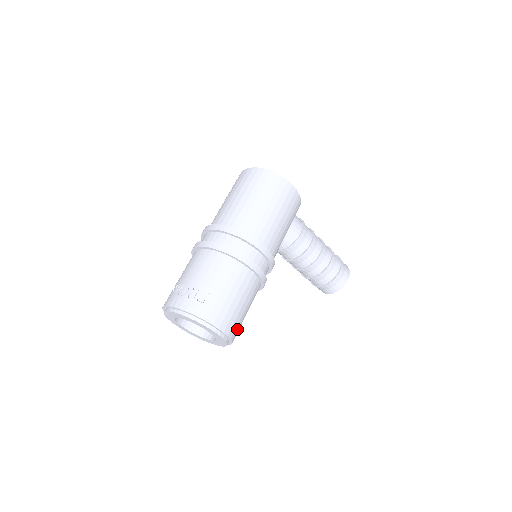
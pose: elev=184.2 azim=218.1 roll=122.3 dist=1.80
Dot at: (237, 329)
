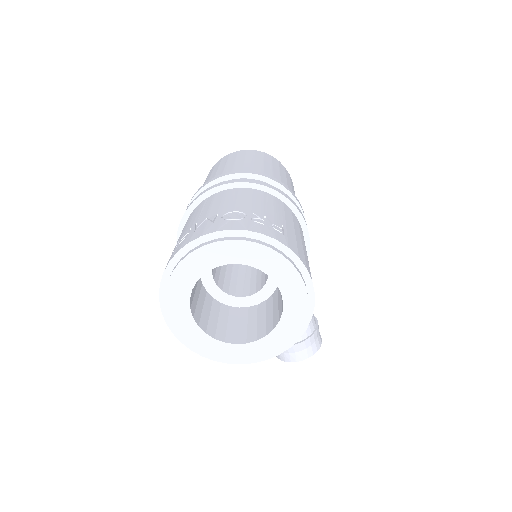
Dot at: occluded
